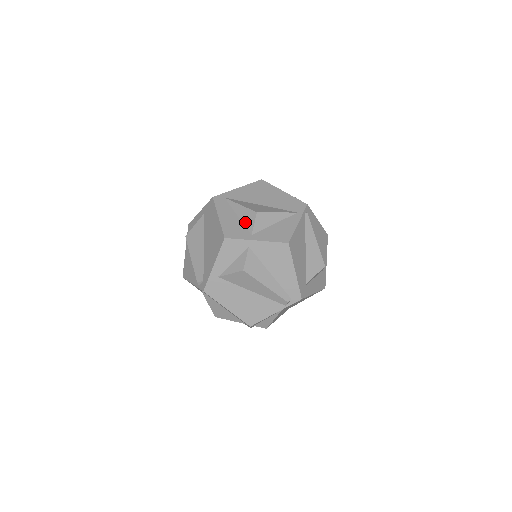
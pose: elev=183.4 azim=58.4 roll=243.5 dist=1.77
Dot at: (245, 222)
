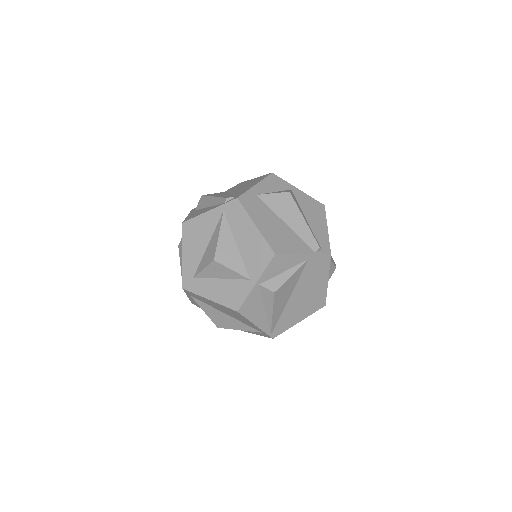
Dot at: occluded
